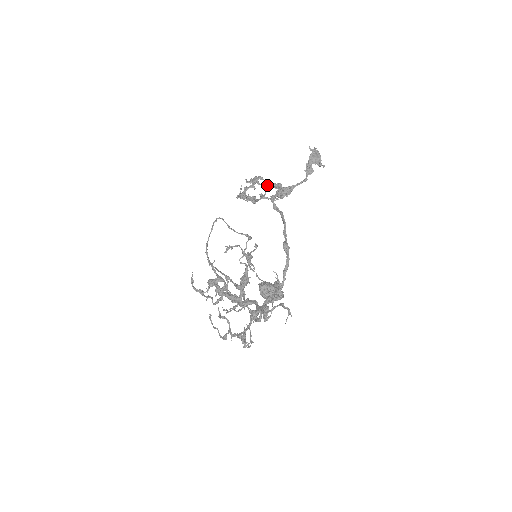
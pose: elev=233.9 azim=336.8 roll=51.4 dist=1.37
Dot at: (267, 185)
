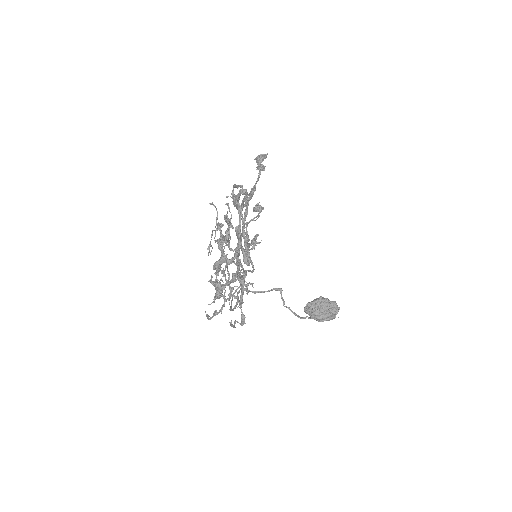
Dot at: occluded
